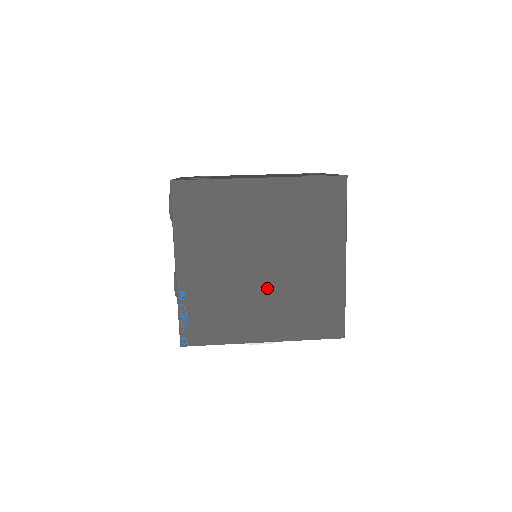
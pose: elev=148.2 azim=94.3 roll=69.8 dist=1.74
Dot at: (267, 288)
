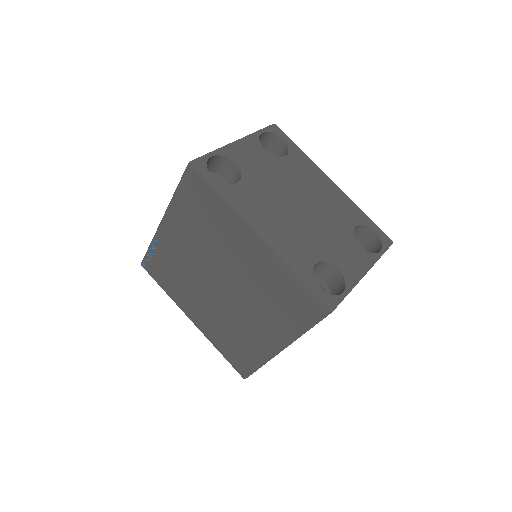
Dot at: (214, 300)
